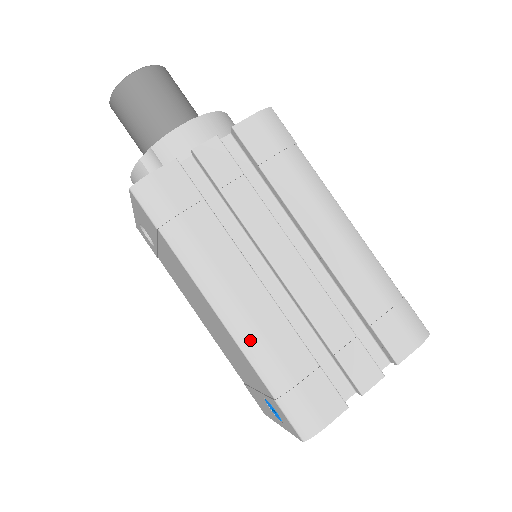
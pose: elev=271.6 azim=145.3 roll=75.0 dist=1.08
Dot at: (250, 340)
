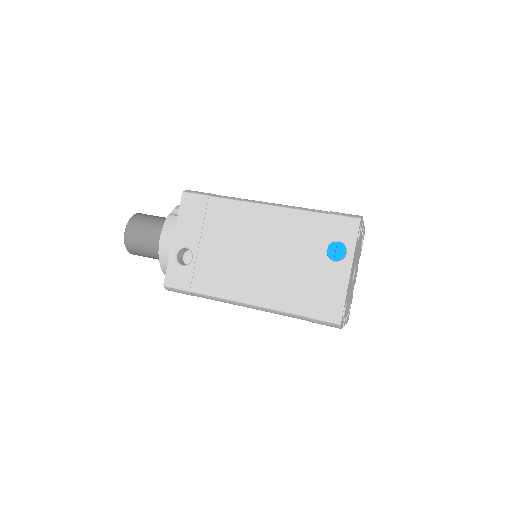
Dot at: (292, 206)
